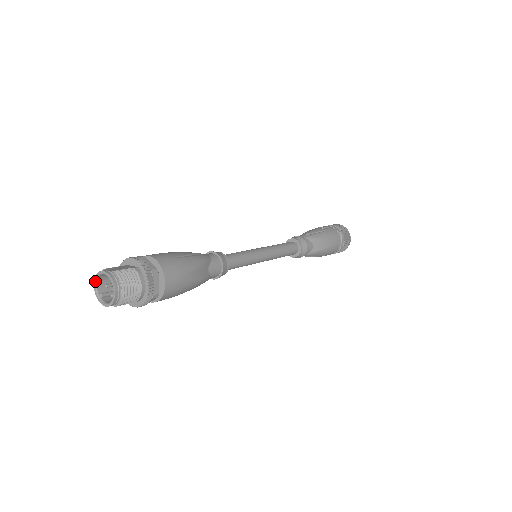
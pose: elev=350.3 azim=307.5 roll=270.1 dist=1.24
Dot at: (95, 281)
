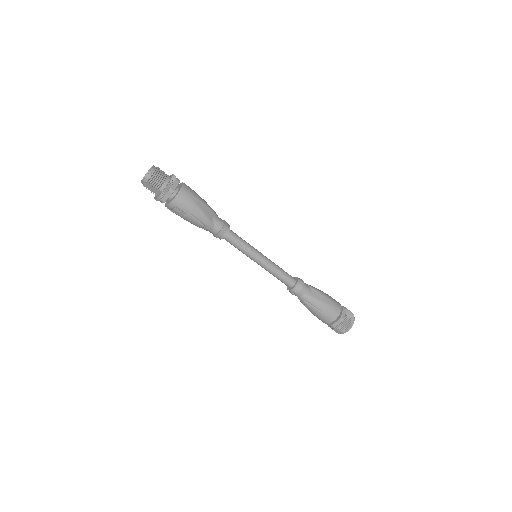
Dot at: (145, 175)
